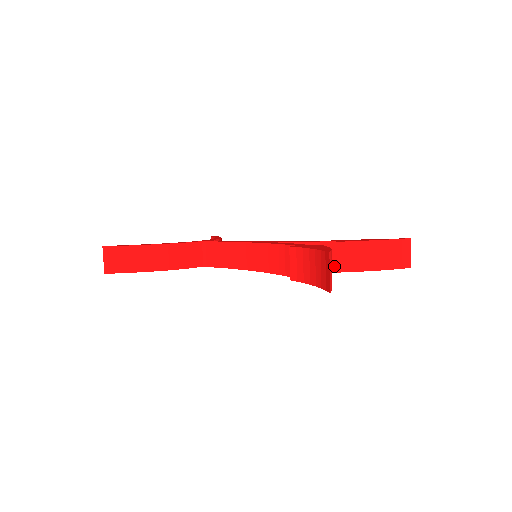
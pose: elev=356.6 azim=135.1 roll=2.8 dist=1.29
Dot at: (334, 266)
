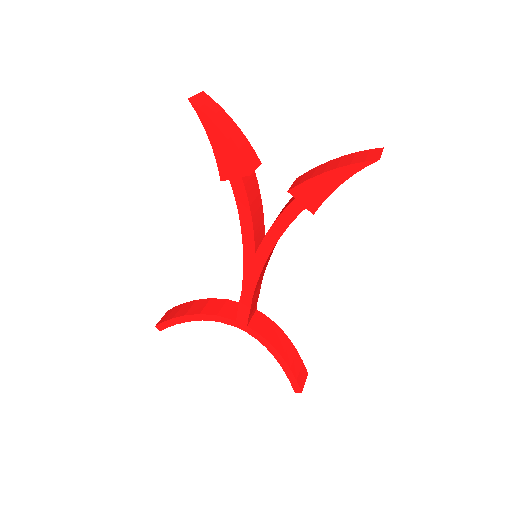
Dot at: (295, 197)
